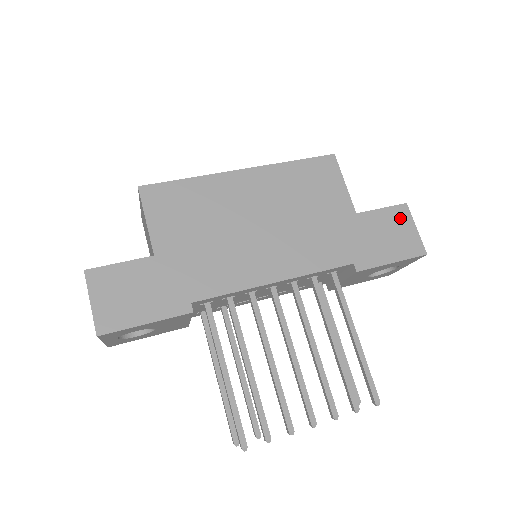
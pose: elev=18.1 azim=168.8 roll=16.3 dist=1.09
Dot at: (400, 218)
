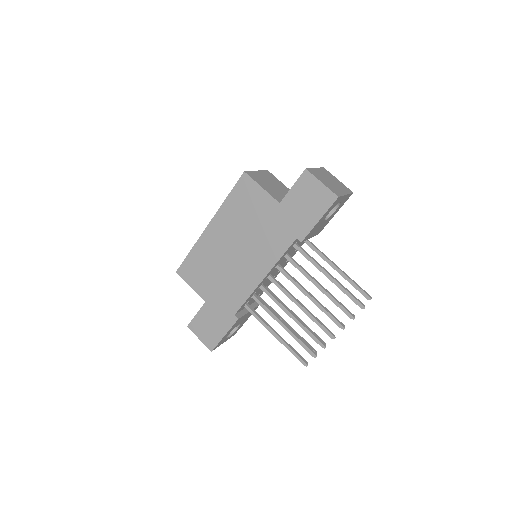
Dot at: (307, 184)
